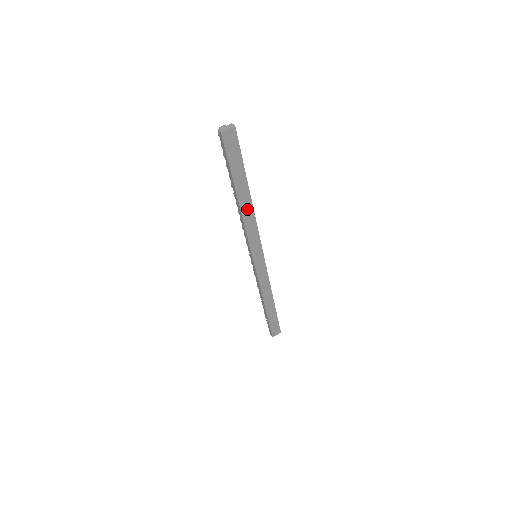
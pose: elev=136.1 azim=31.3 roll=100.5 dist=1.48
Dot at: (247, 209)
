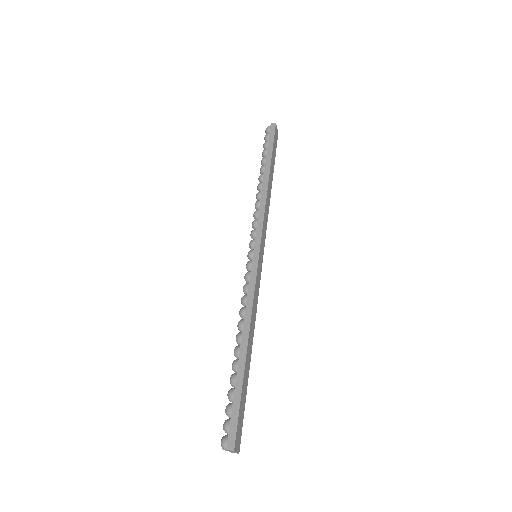
Dot at: (269, 192)
